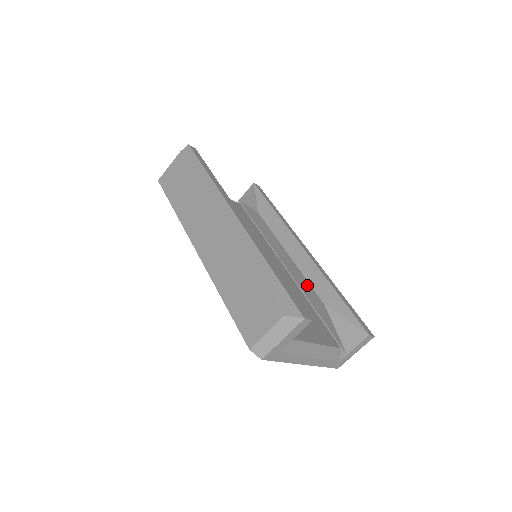
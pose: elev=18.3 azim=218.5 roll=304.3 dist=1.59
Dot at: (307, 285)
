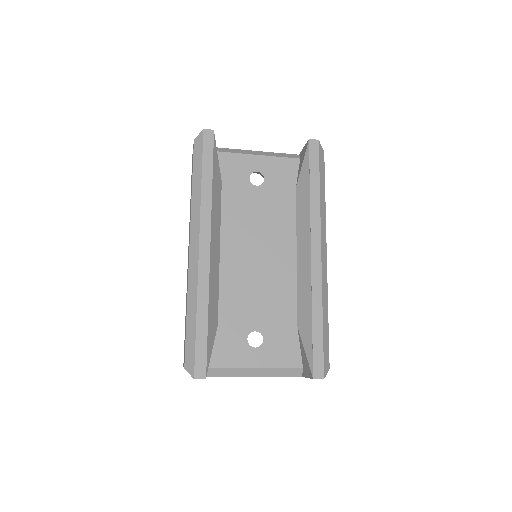
Dot at: (298, 296)
